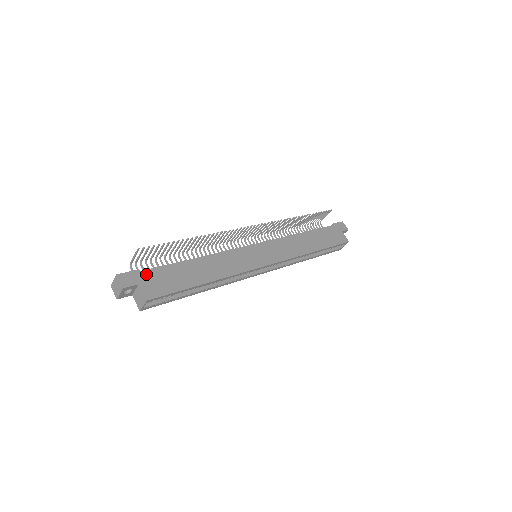
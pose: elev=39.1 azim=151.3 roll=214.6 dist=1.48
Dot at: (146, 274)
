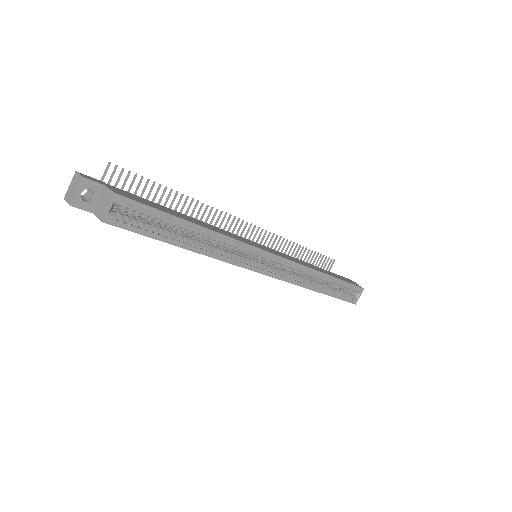
Dot at: (116, 188)
